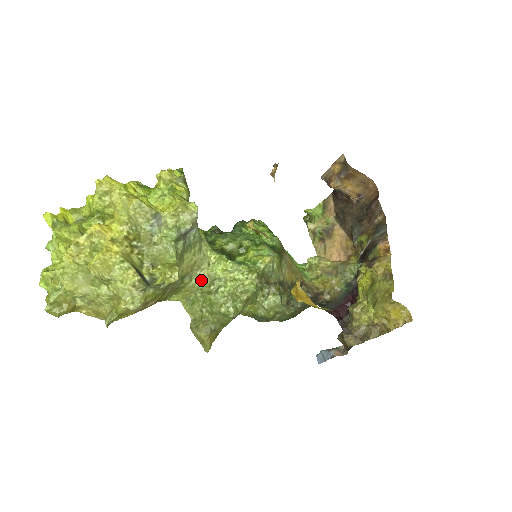
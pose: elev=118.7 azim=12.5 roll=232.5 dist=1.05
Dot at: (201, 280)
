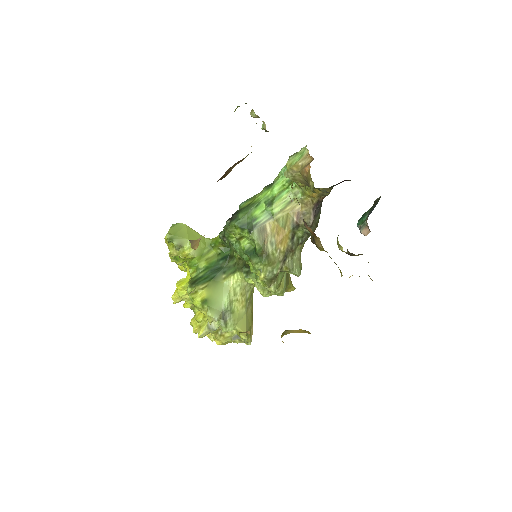
Dot at: occluded
